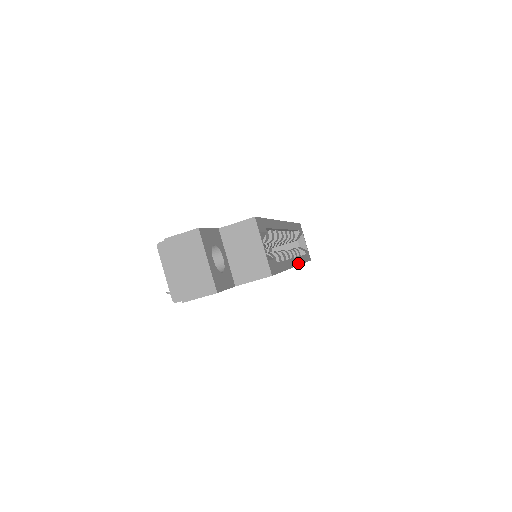
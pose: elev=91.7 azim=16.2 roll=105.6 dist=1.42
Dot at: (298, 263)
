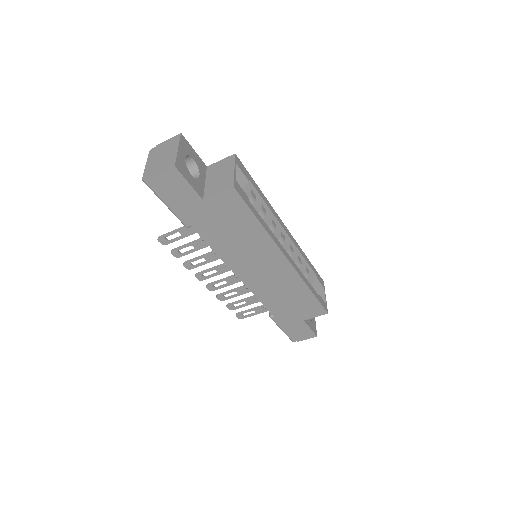
Dot at: (295, 268)
